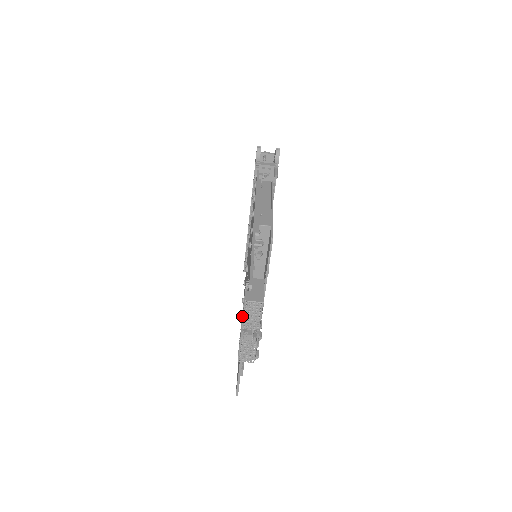
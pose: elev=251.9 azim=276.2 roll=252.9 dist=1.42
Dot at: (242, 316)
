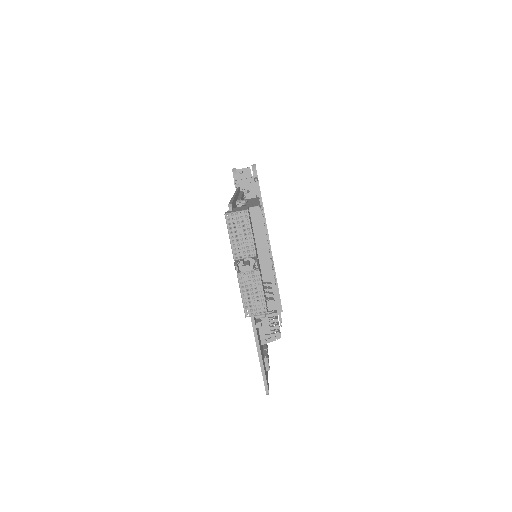
Dot at: (231, 246)
